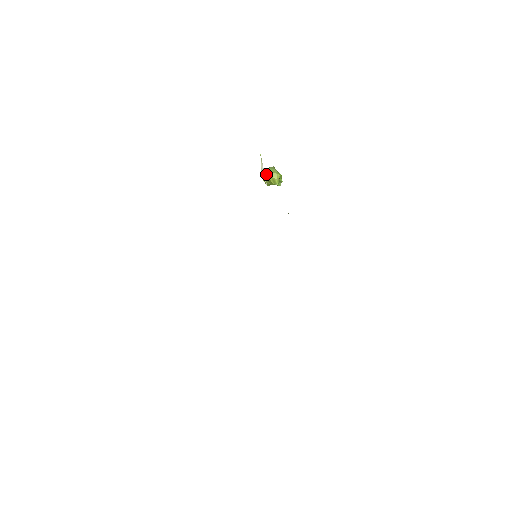
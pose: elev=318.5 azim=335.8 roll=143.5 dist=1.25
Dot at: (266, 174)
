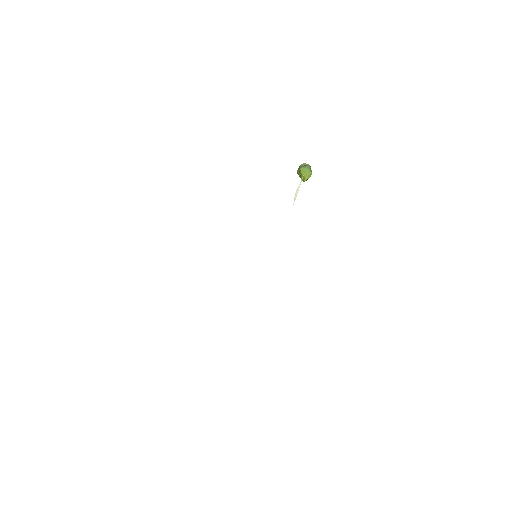
Dot at: (301, 172)
